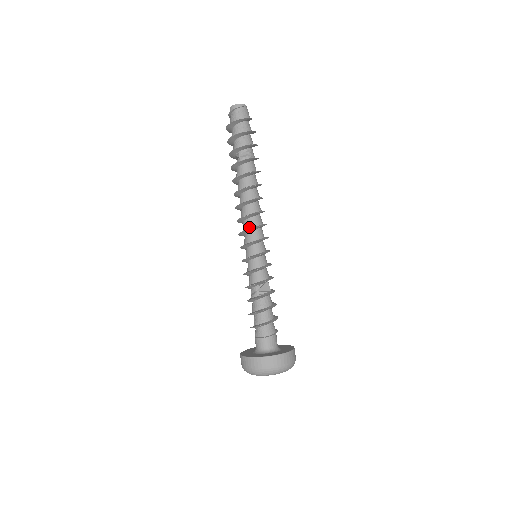
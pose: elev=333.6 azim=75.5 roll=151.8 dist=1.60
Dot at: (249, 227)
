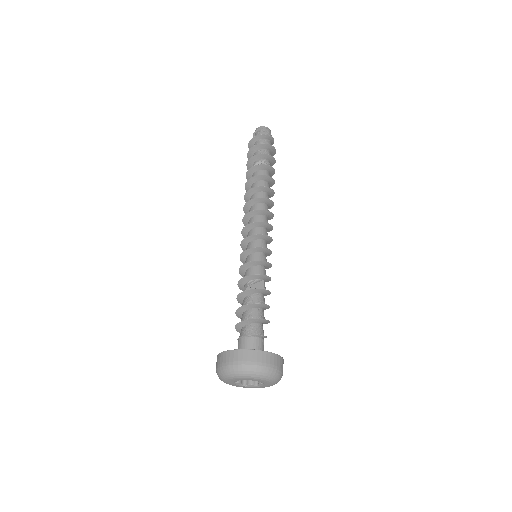
Dot at: (250, 224)
